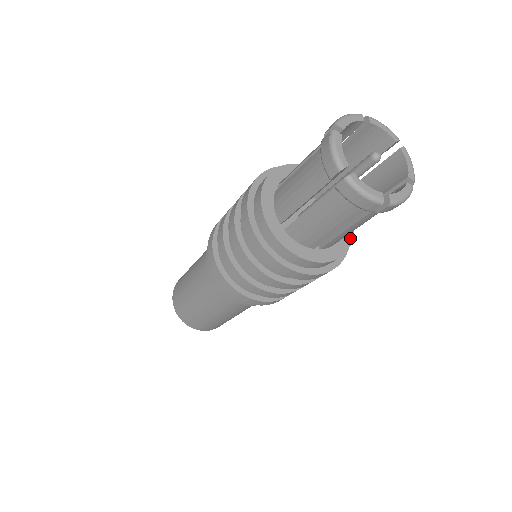
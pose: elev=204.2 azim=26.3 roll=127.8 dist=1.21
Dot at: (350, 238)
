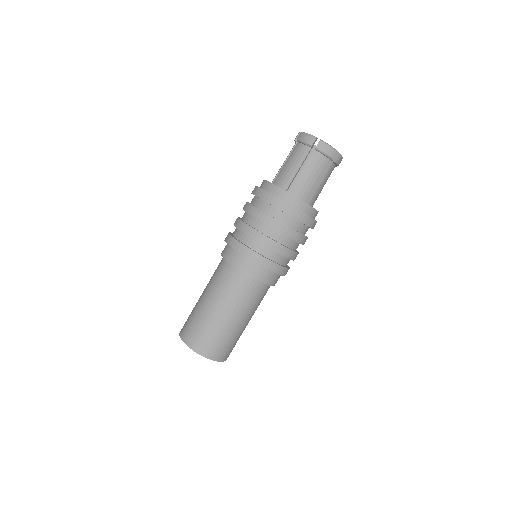
Dot at: occluded
